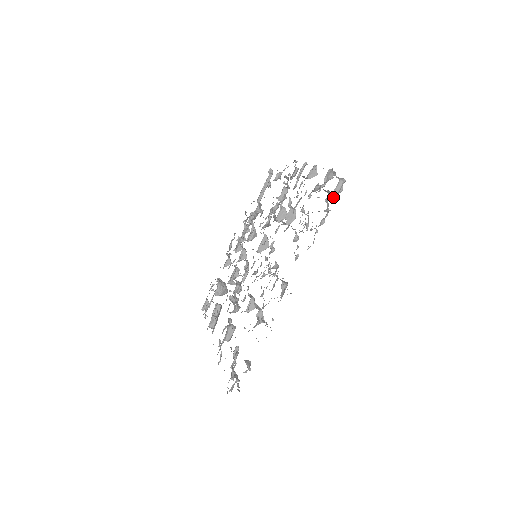
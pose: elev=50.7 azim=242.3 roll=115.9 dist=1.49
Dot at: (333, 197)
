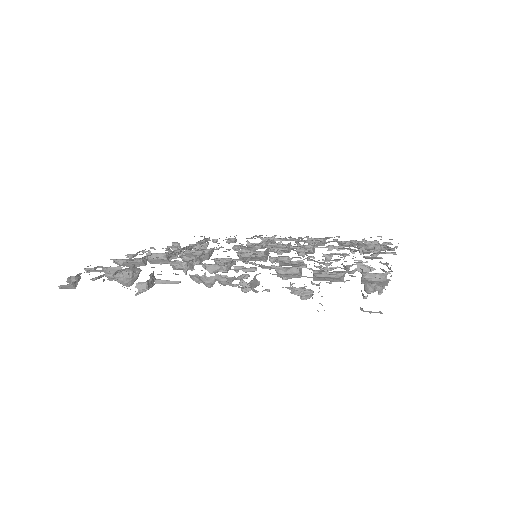
Dot at: occluded
